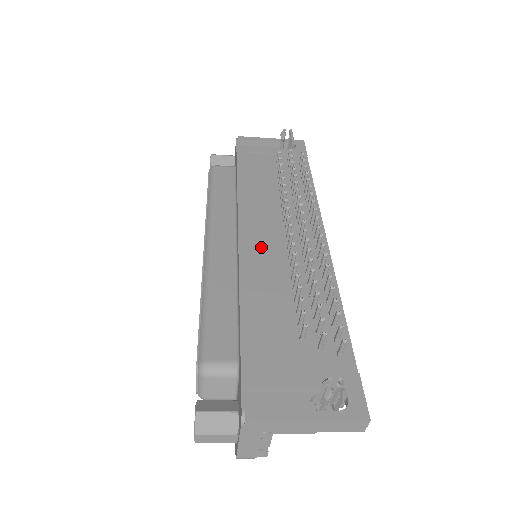
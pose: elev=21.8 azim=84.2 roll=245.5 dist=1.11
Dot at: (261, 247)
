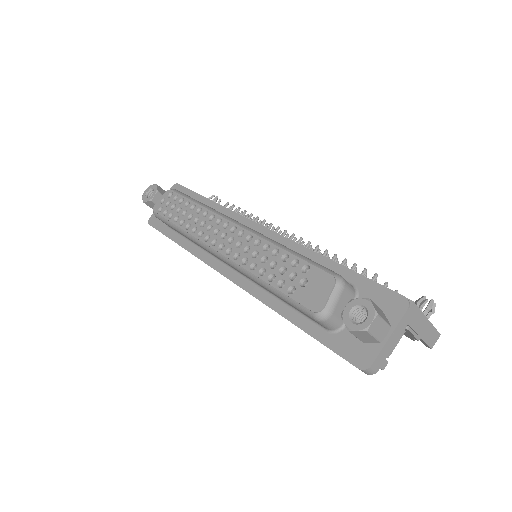
Dot at: occluded
